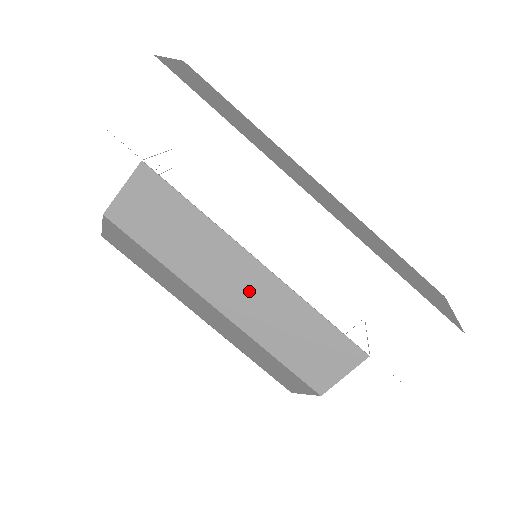
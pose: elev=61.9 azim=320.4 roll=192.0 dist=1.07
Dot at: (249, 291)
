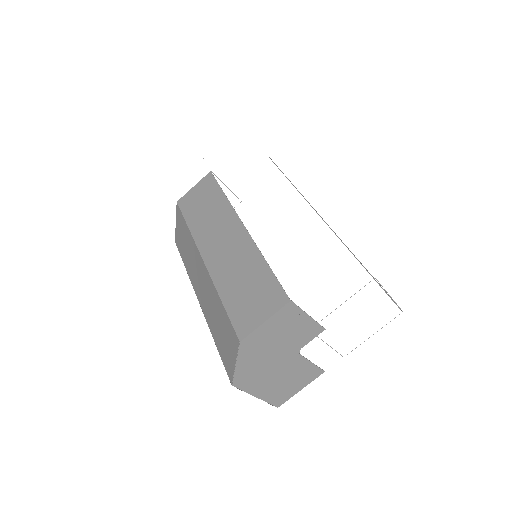
Dot at: (228, 245)
